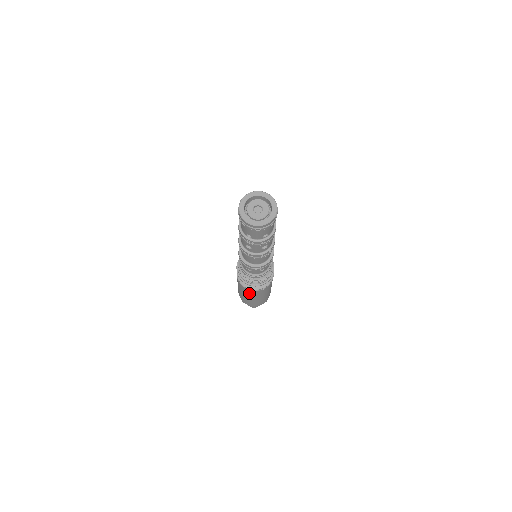
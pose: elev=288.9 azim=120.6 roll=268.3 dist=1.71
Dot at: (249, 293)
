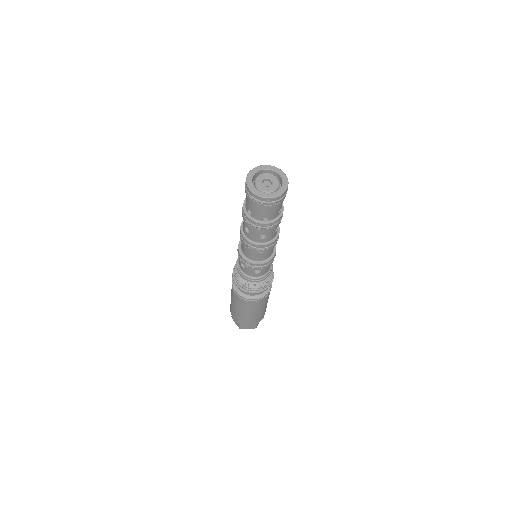
Dot at: (256, 306)
